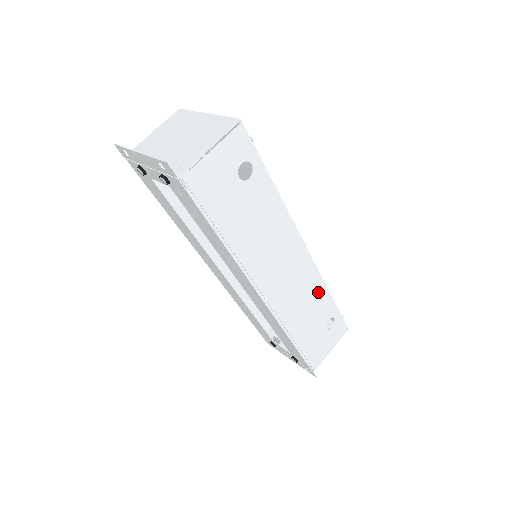
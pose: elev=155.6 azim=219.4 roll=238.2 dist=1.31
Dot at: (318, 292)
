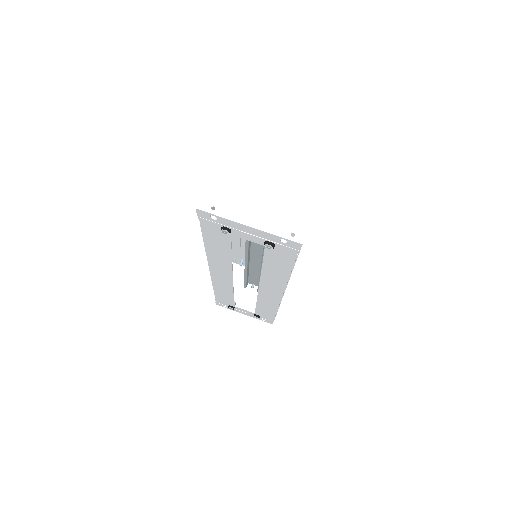
Dot at: occluded
